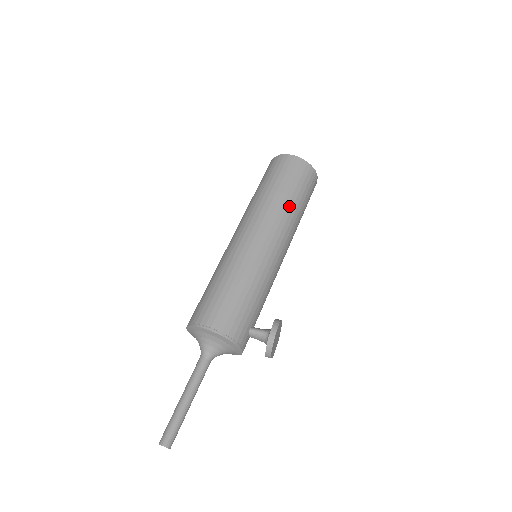
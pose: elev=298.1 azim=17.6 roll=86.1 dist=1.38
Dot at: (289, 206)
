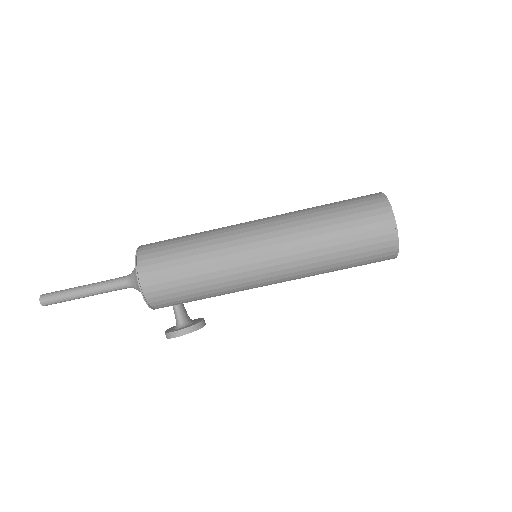
Dot at: (325, 262)
